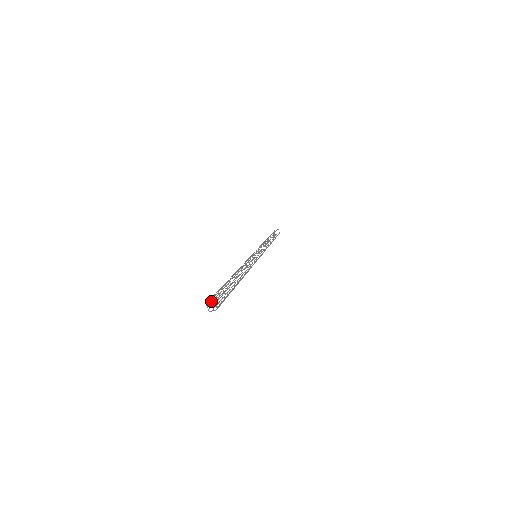
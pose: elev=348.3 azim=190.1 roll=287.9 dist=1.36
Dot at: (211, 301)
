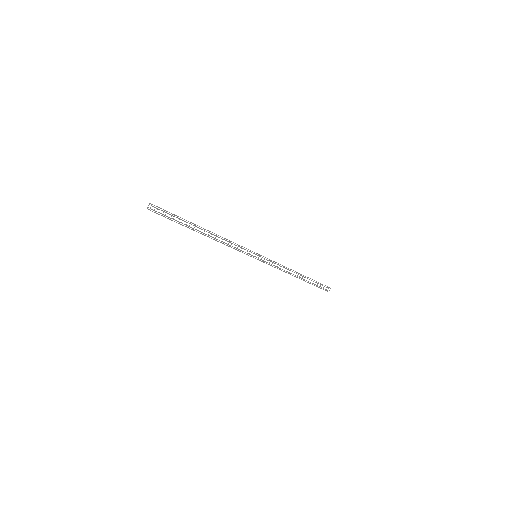
Dot at: occluded
